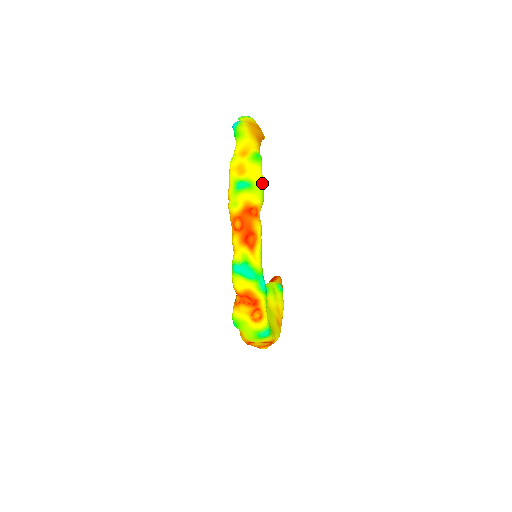
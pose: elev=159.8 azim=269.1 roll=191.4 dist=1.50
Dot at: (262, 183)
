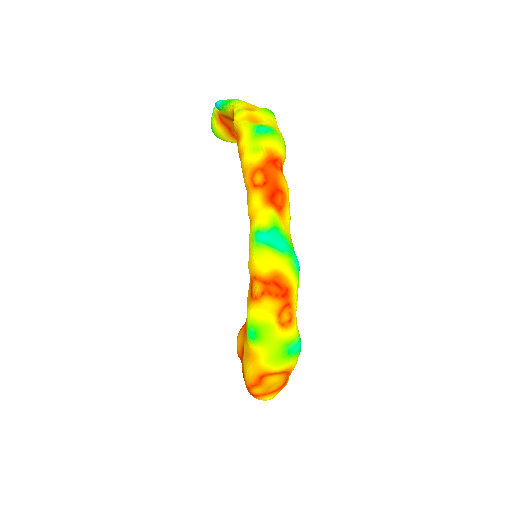
Dot at: (282, 136)
